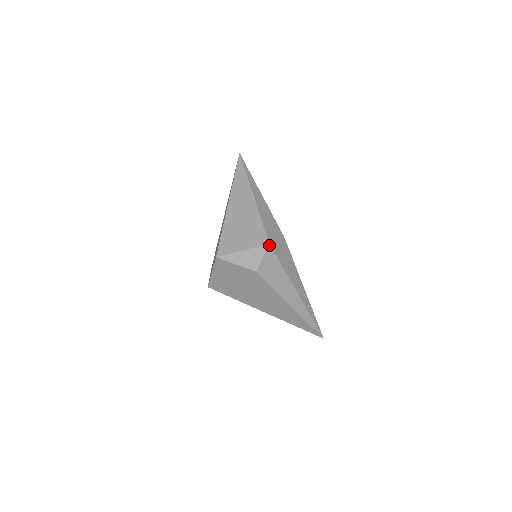
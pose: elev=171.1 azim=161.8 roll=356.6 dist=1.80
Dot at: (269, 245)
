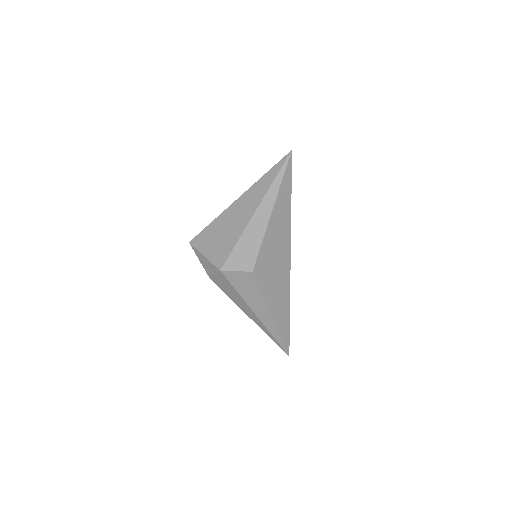
Dot at: (220, 271)
